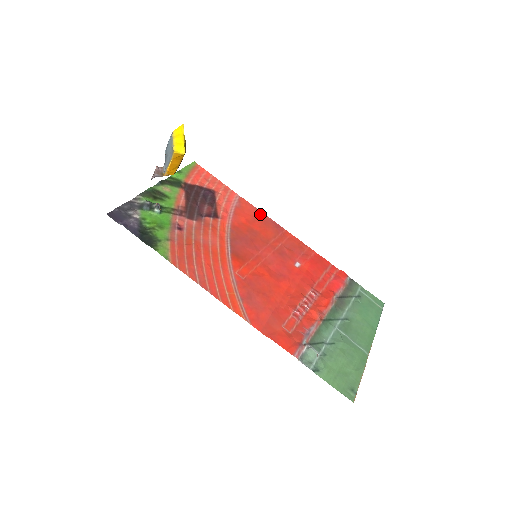
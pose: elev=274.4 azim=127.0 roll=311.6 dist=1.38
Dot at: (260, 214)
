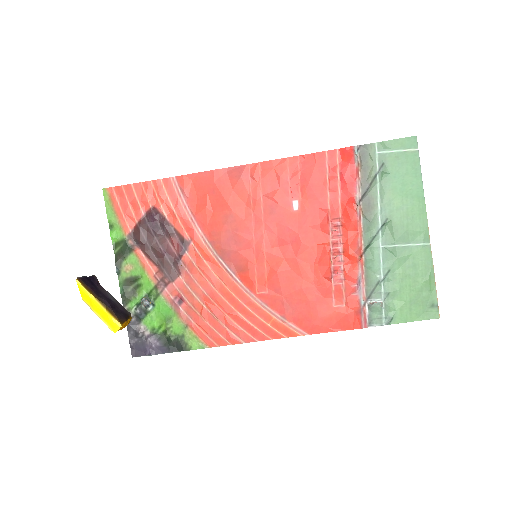
Dot at: (212, 178)
